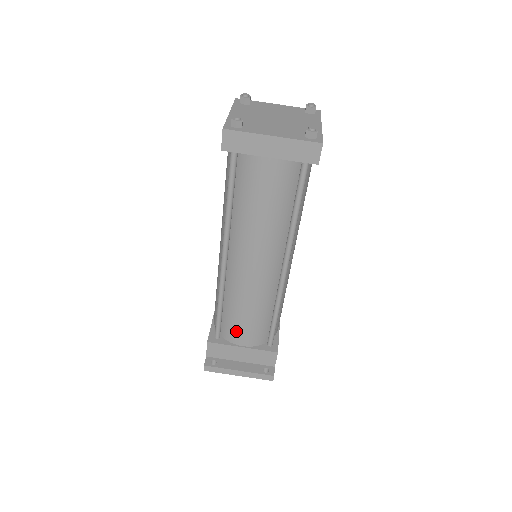
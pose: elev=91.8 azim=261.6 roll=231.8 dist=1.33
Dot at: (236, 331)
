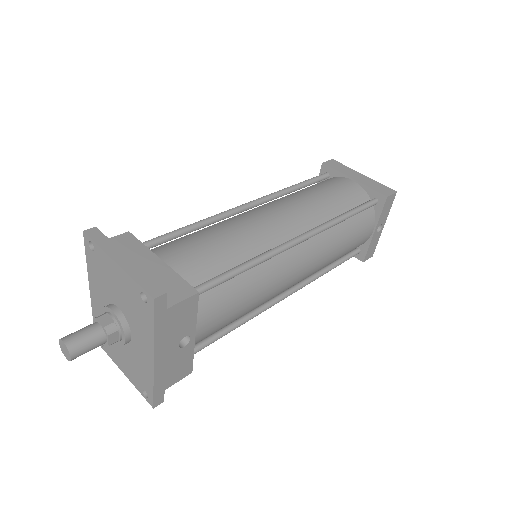
Dot at: (178, 246)
